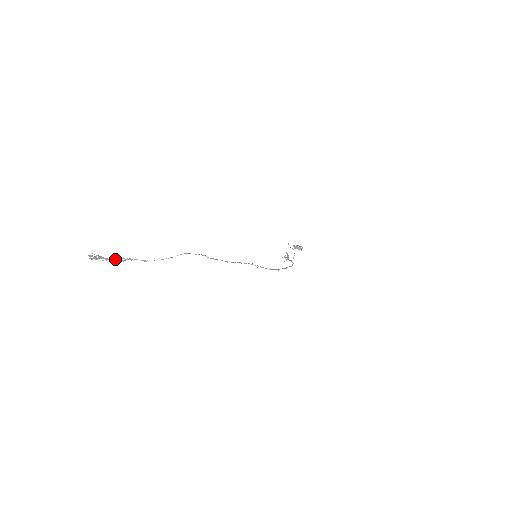
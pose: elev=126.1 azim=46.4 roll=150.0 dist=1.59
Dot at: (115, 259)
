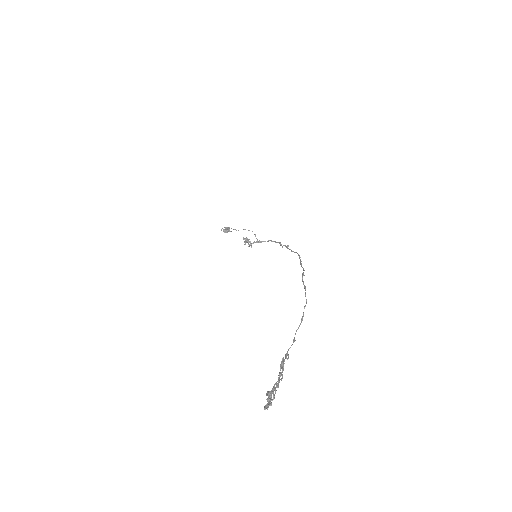
Dot at: (279, 374)
